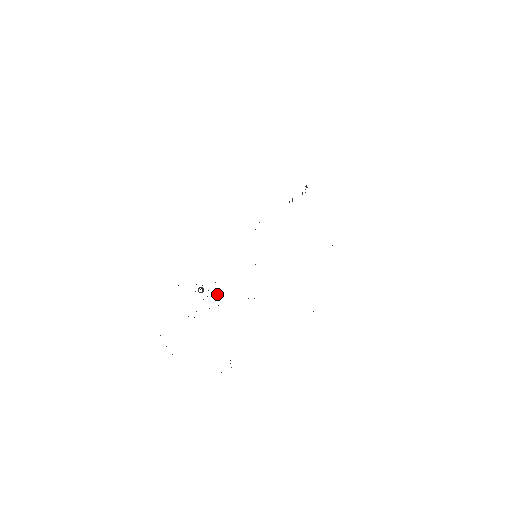
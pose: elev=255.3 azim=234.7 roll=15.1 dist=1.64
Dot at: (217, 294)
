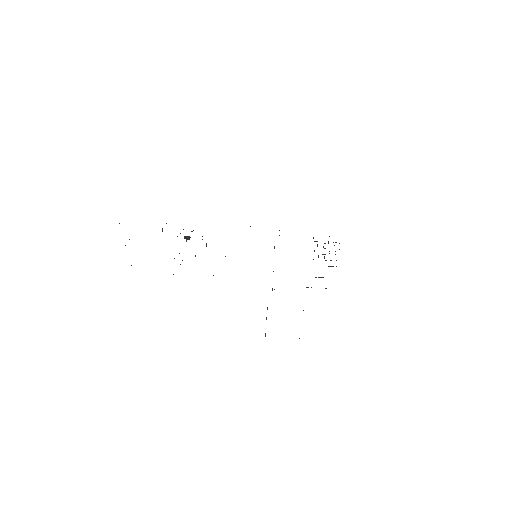
Dot at: occluded
